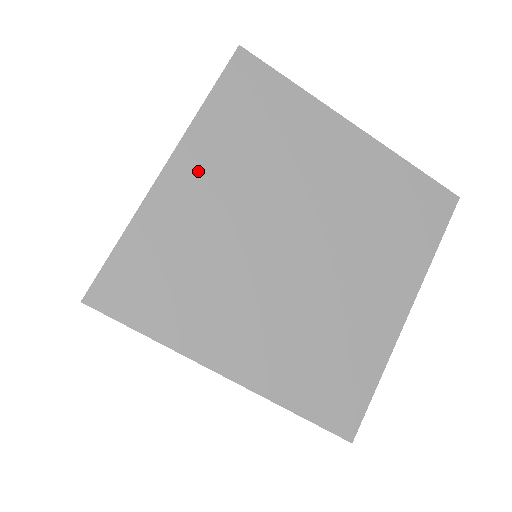
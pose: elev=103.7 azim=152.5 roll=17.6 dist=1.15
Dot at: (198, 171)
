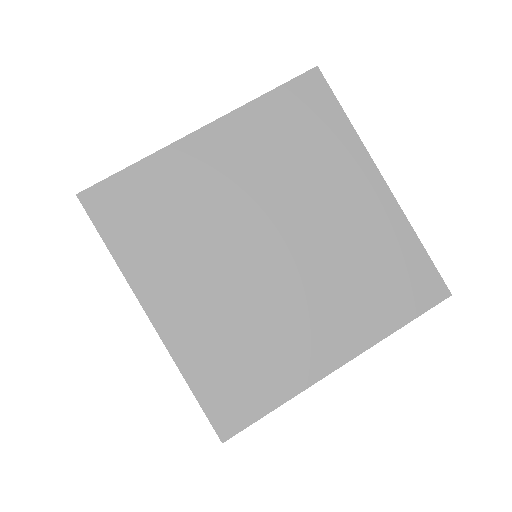
Dot at: (224, 146)
